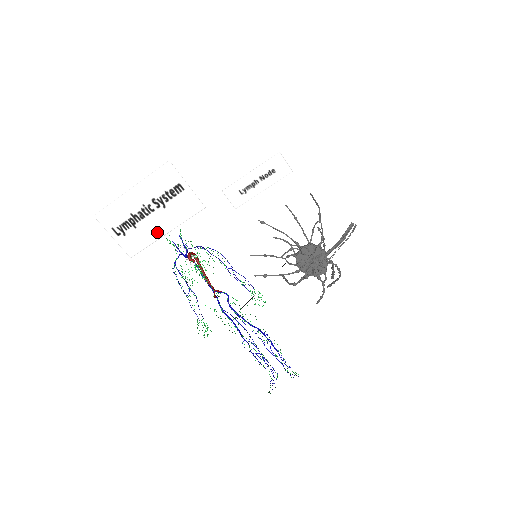
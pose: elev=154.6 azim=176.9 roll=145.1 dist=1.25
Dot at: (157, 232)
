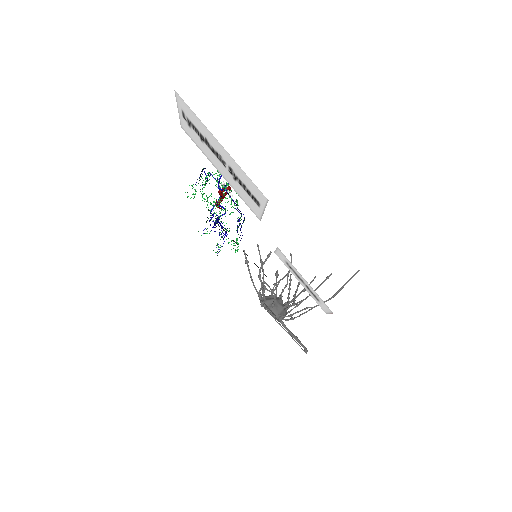
Dot at: (215, 163)
